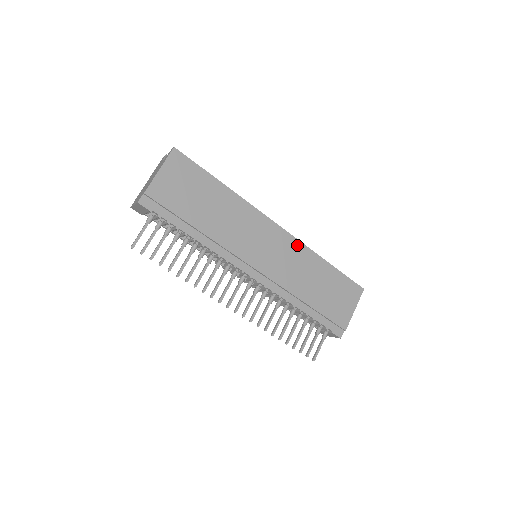
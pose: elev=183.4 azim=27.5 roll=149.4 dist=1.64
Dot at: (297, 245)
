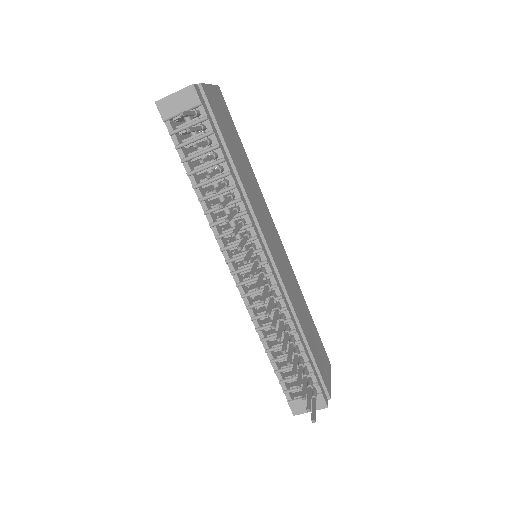
Dot at: (291, 269)
